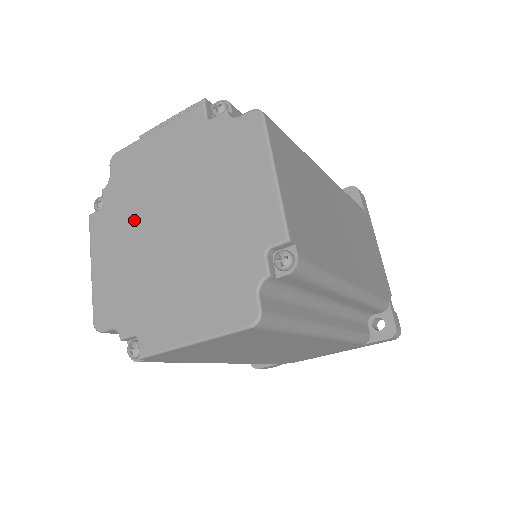
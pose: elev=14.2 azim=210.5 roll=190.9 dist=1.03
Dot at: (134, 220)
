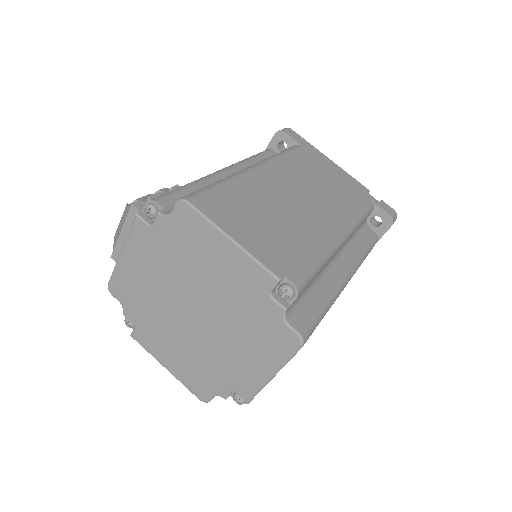
Dot at: (164, 323)
